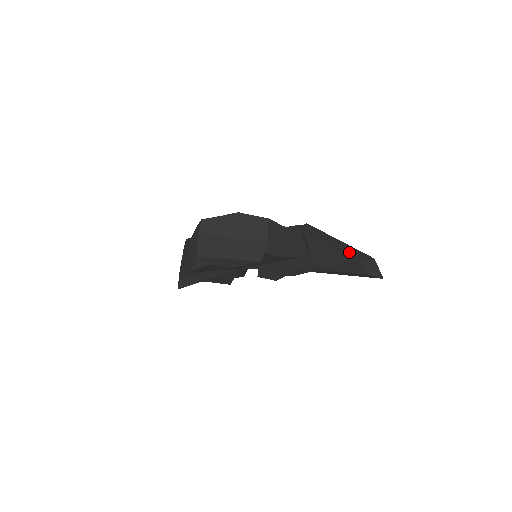
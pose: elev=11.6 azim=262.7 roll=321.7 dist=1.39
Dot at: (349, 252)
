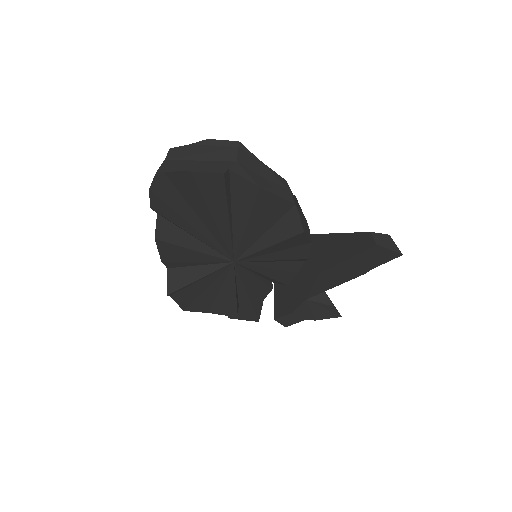
Dot at: (358, 233)
